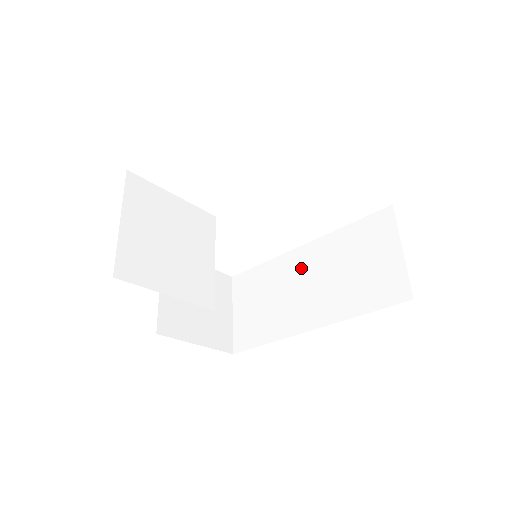
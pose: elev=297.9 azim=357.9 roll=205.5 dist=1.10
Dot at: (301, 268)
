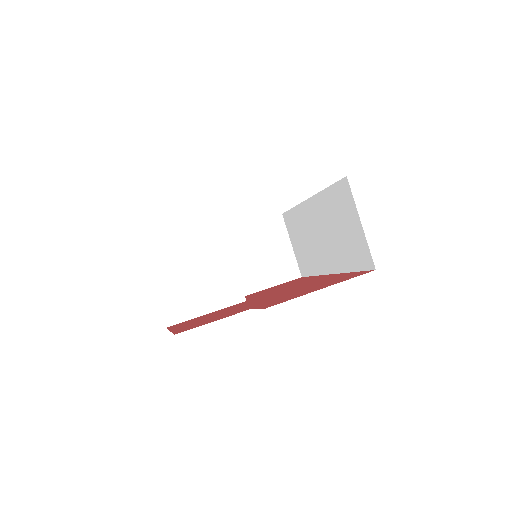
Dot at: (313, 220)
